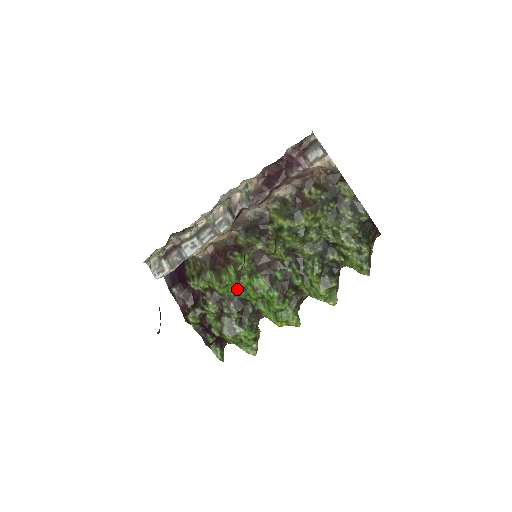
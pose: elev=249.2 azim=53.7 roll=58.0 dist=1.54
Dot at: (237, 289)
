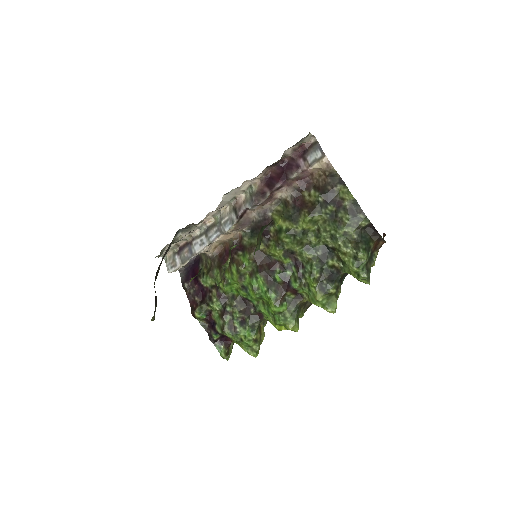
Dot at: (239, 288)
